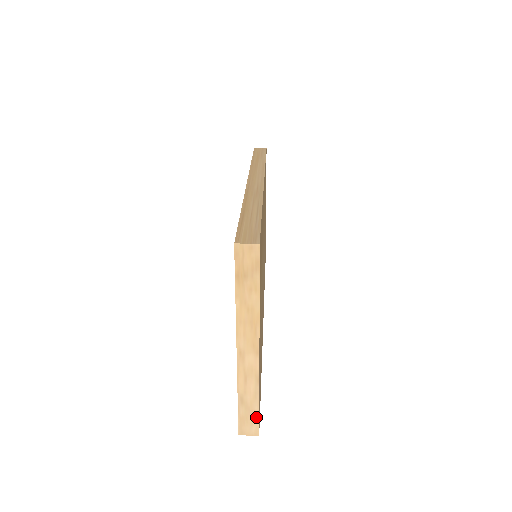
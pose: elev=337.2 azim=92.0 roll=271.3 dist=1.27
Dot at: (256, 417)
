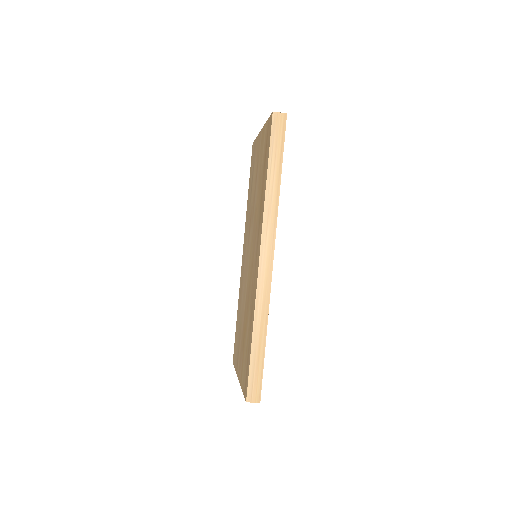
Dot at: occluded
